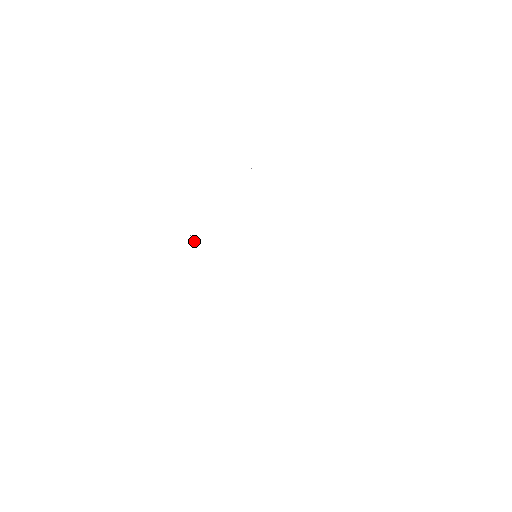
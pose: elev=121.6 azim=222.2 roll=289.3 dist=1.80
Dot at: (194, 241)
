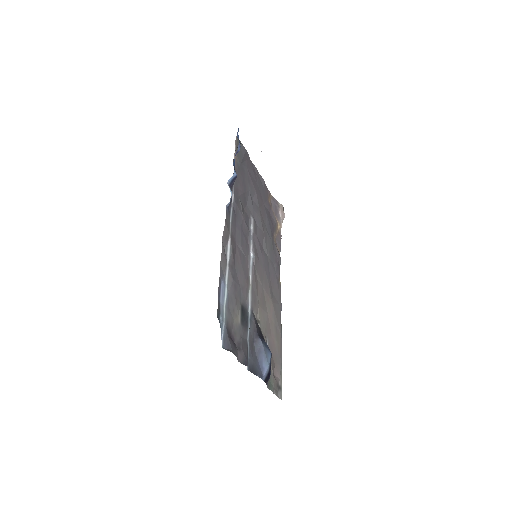
Dot at: (281, 218)
